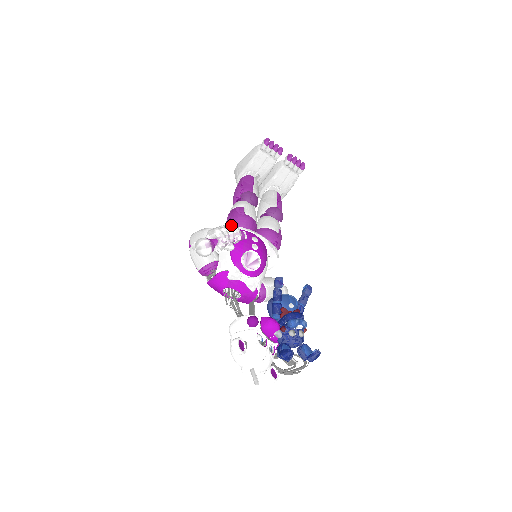
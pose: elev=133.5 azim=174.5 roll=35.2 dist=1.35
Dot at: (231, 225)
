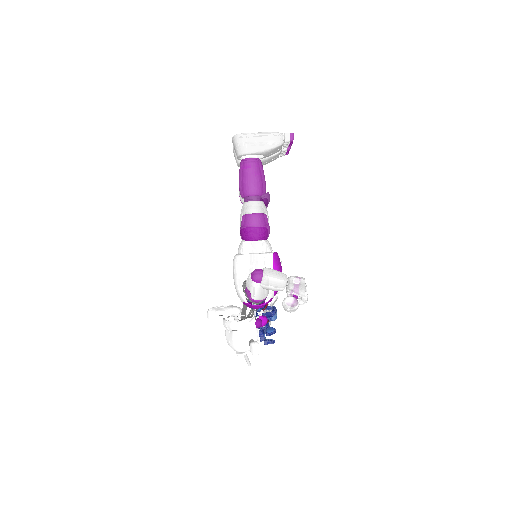
Dot at: (301, 277)
